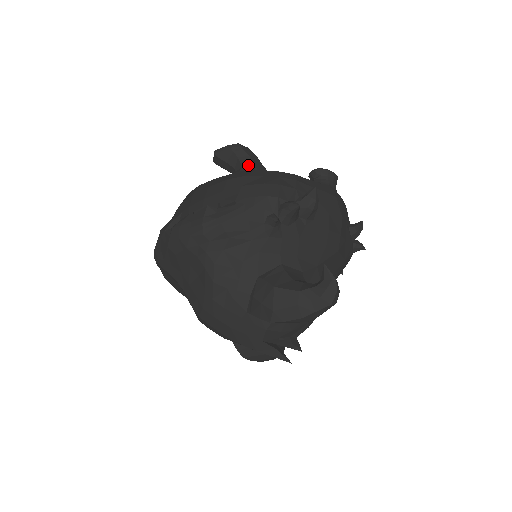
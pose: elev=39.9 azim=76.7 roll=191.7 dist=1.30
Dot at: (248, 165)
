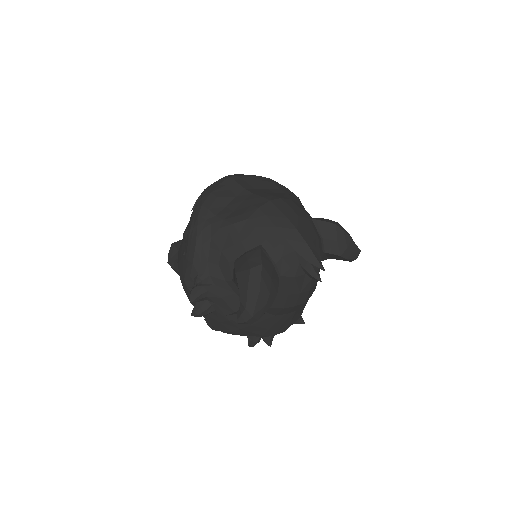
Dot at: occluded
